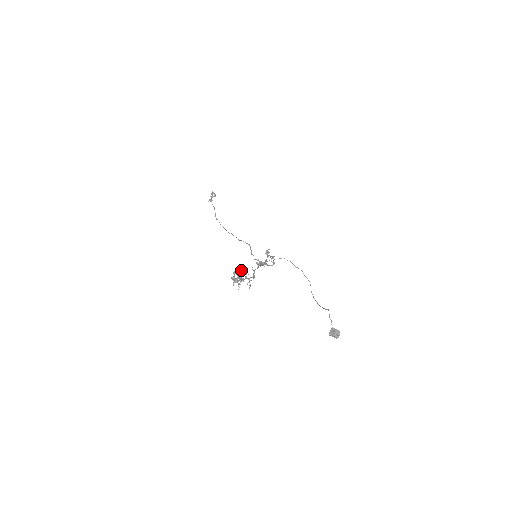
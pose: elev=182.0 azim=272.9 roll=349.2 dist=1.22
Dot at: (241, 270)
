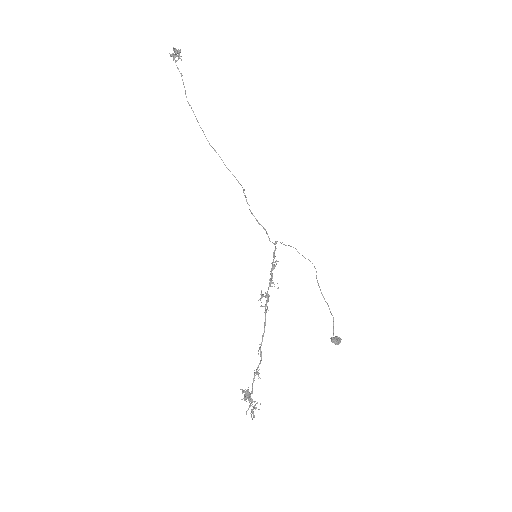
Dot at: (253, 407)
